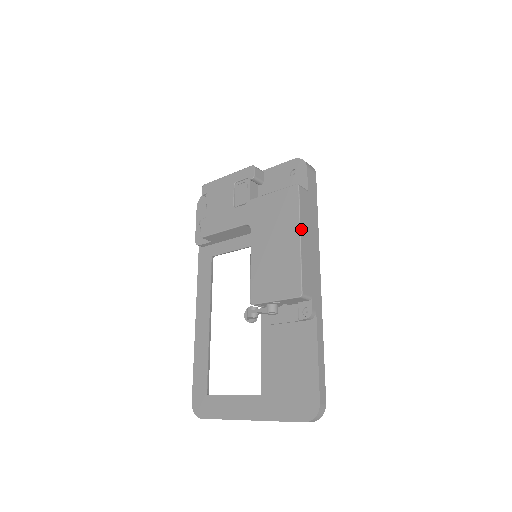
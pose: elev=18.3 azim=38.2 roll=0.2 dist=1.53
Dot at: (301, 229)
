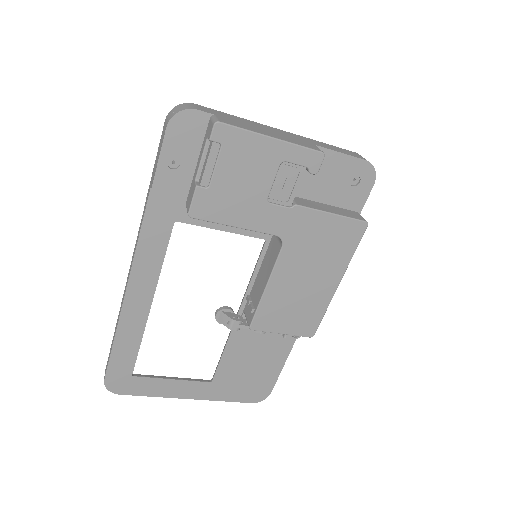
Dot at: (343, 274)
